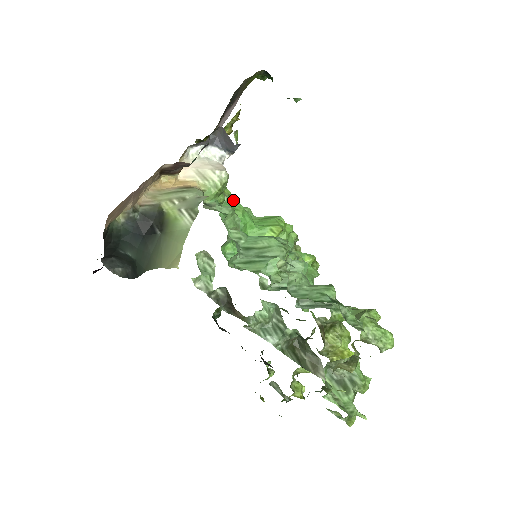
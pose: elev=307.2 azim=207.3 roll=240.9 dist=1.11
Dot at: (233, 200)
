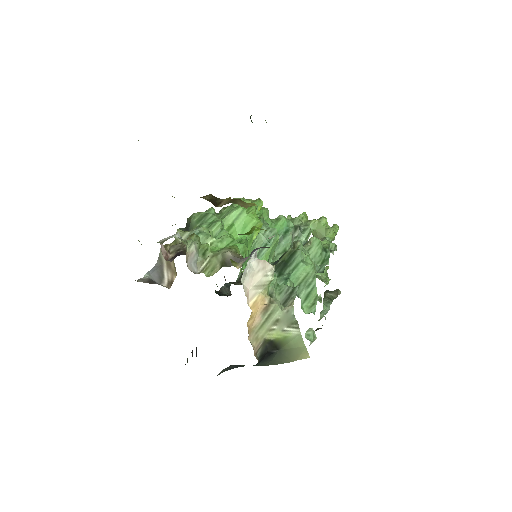
Dot at: occluded
